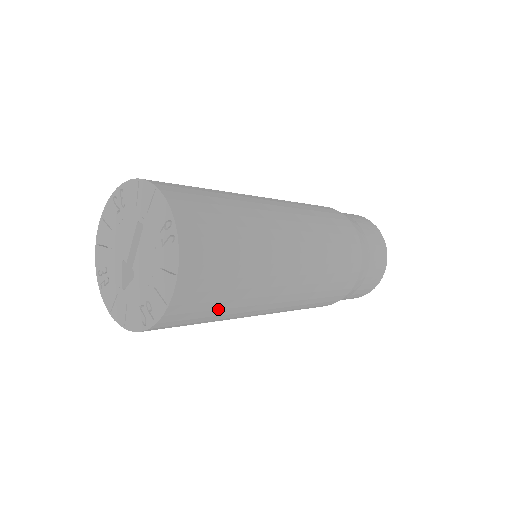
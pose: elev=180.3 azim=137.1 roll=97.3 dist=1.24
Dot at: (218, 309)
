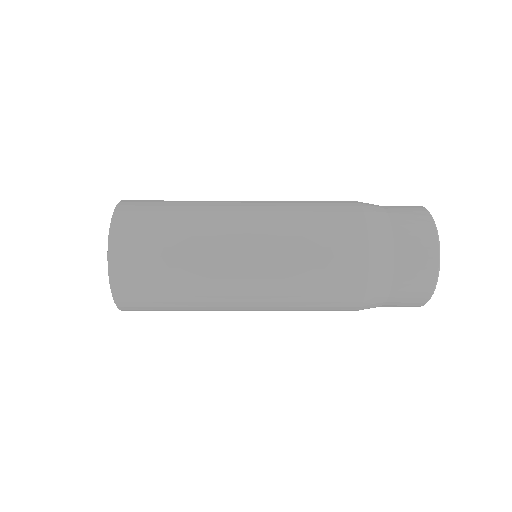
Dot at: occluded
